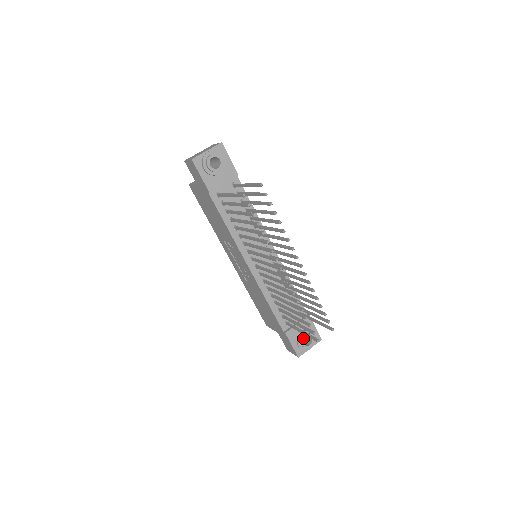
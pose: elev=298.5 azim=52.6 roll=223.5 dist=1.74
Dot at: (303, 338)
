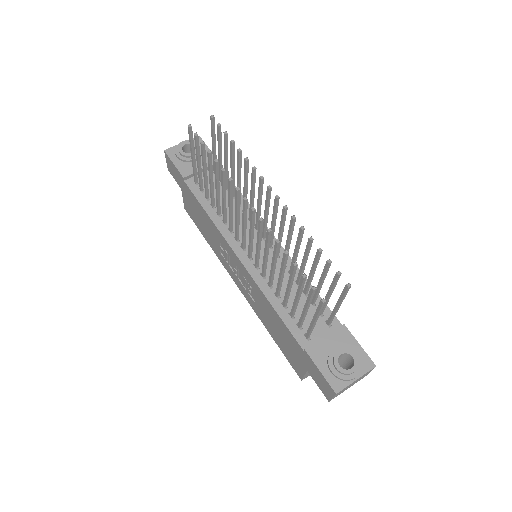
Dot at: (336, 356)
